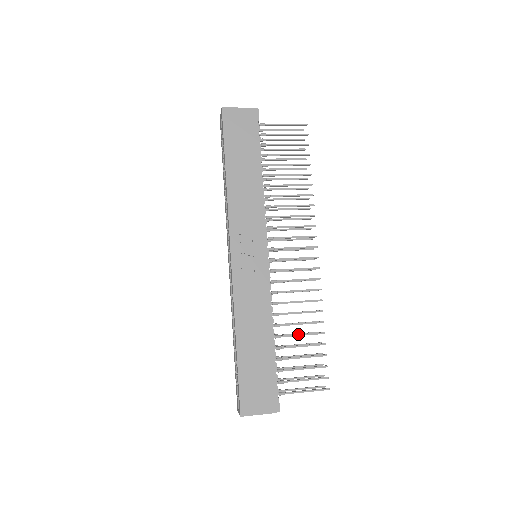
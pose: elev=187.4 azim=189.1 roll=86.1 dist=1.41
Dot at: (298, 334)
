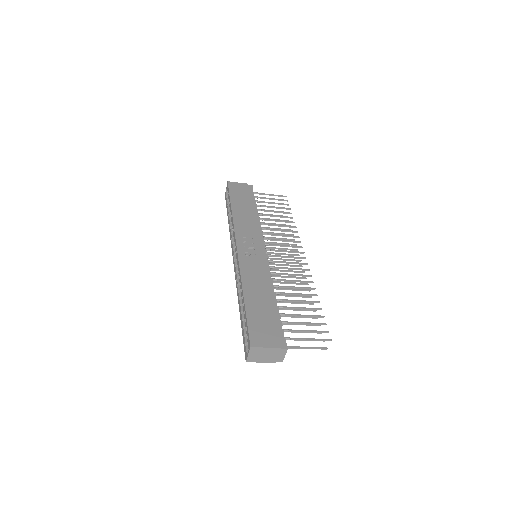
Dot at: (296, 300)
